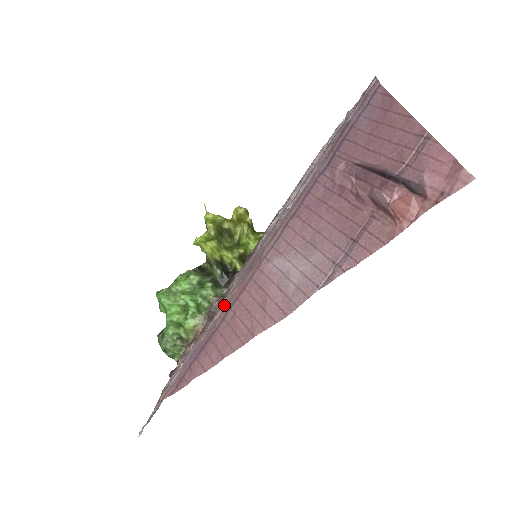
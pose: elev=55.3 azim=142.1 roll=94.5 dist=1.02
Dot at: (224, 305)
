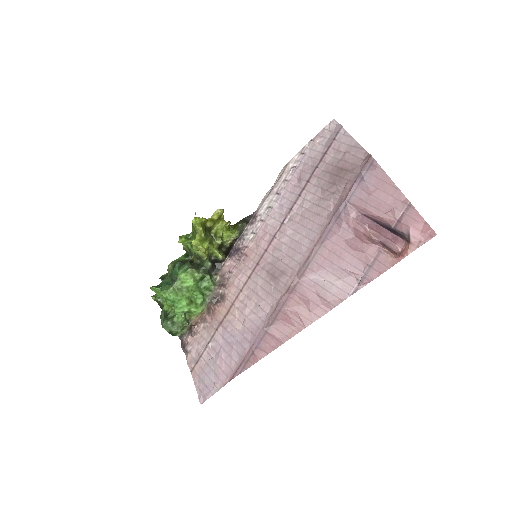
Dot at: (251, 301)
